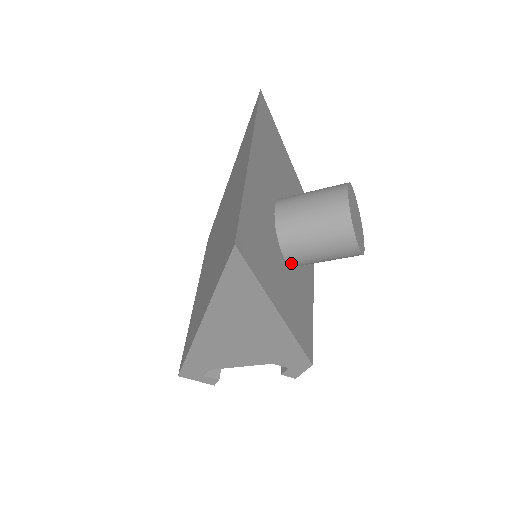
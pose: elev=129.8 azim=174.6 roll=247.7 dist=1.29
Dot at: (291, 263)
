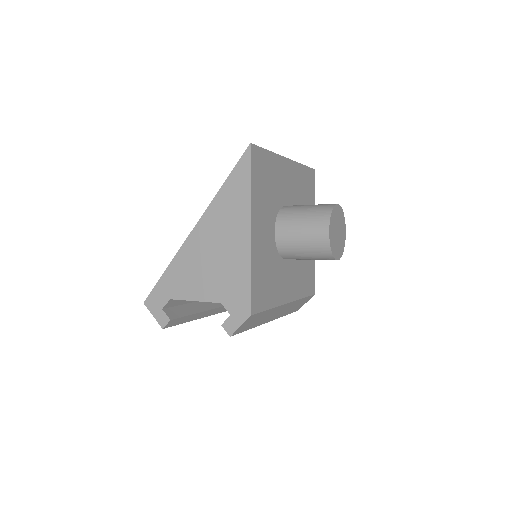
Dot at: (278, 239)
